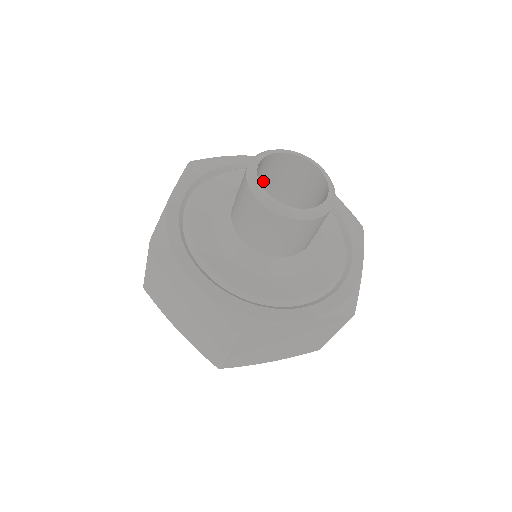
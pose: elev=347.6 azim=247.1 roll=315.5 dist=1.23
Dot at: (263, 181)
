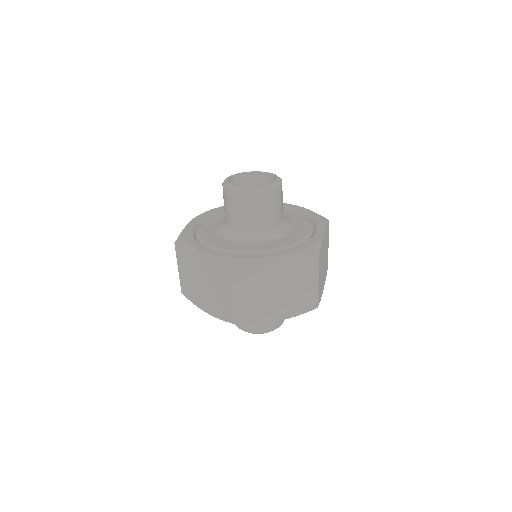
Dot at: occluded
